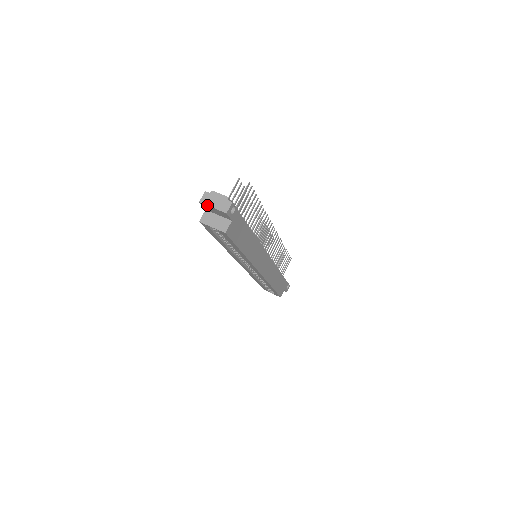
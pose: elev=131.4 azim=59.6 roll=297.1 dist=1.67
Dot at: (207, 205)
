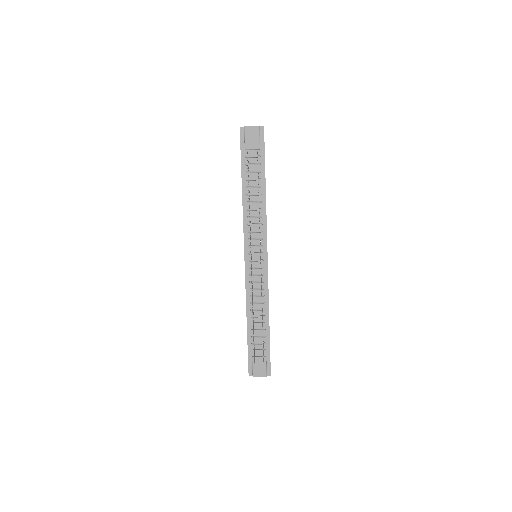
Dot at: occluded
